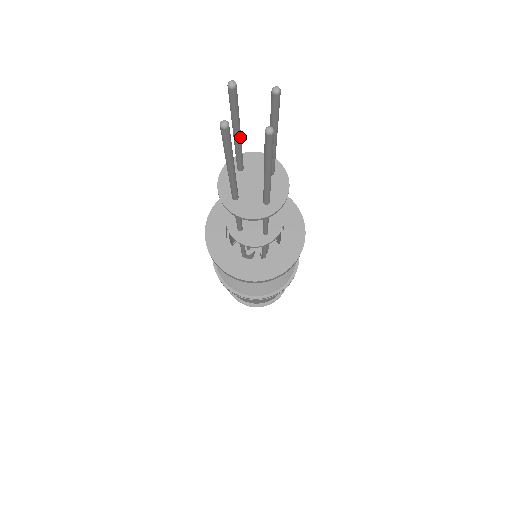
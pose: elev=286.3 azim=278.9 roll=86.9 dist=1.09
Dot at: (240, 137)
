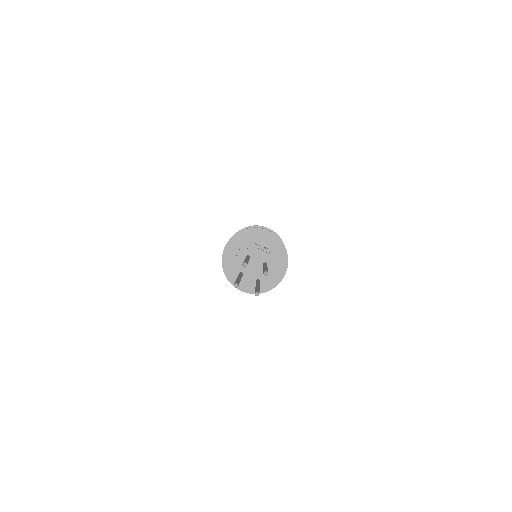
Dot at: occluded
